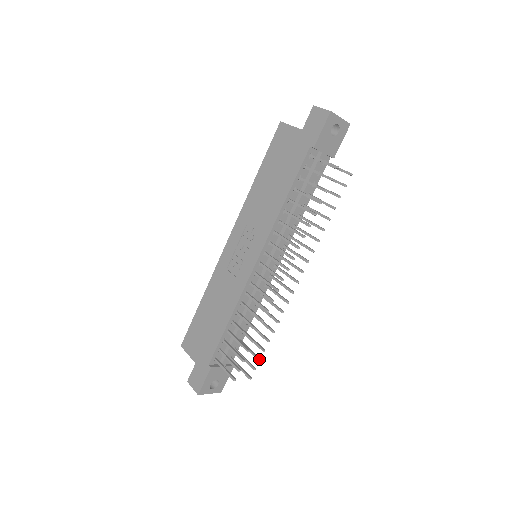
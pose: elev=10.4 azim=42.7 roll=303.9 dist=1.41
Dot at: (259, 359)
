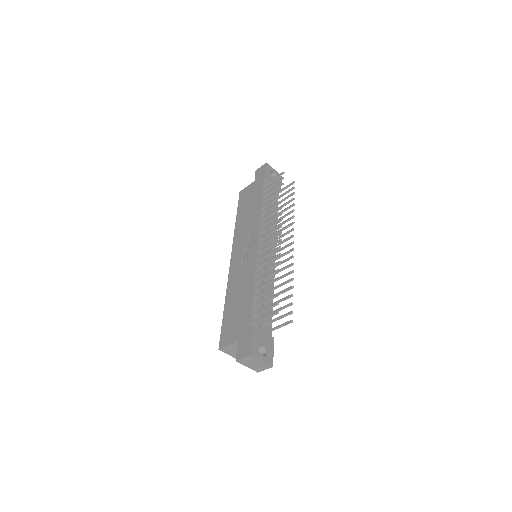
Dot at: (291, 302)
